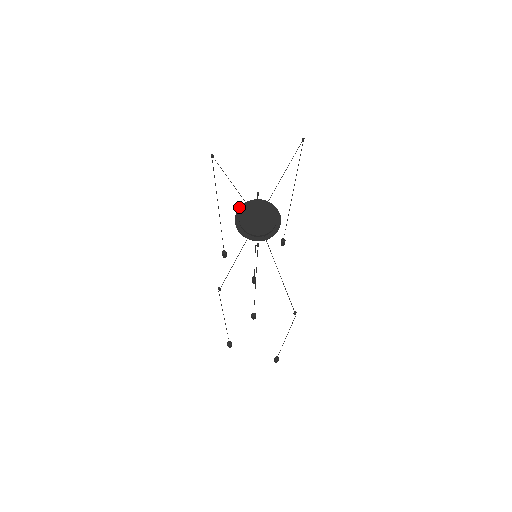
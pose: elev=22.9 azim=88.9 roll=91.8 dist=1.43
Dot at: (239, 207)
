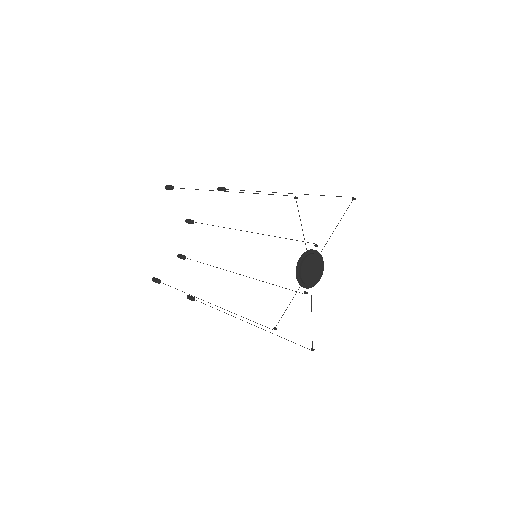
Dot at: (302, 255)
